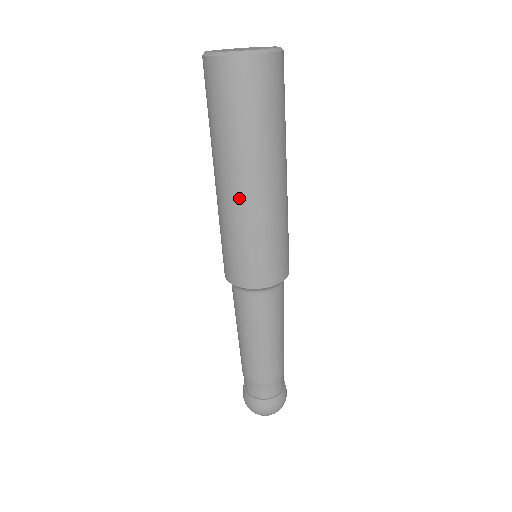
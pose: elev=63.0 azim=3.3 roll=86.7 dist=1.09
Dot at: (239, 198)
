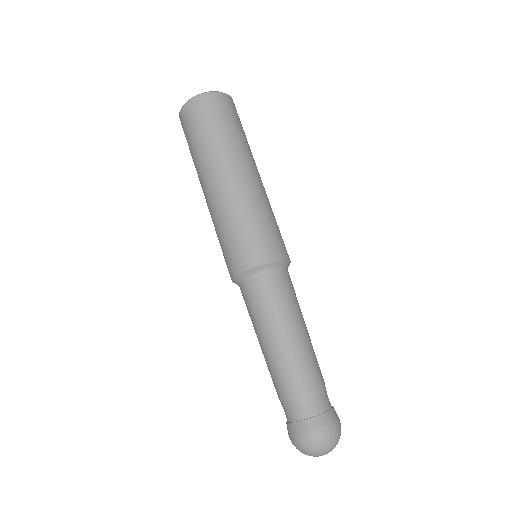
Dot at: (210, 198)
